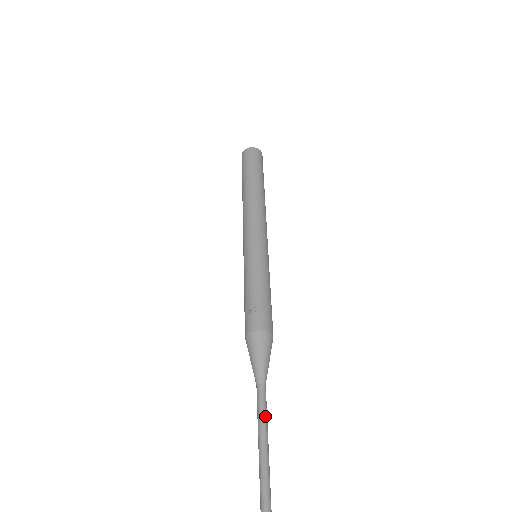
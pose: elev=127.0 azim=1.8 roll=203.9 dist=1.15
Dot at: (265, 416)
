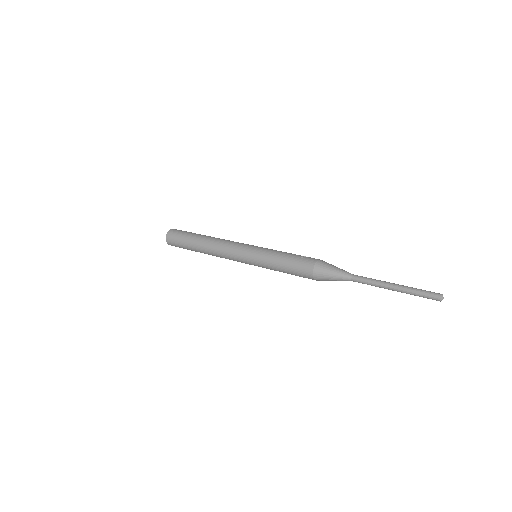
Dot at: (376, 280)
